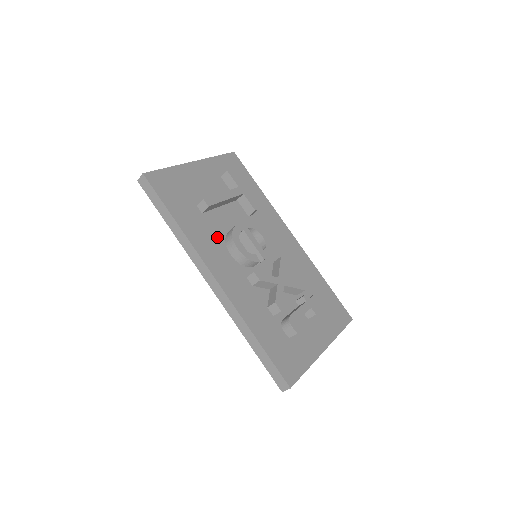
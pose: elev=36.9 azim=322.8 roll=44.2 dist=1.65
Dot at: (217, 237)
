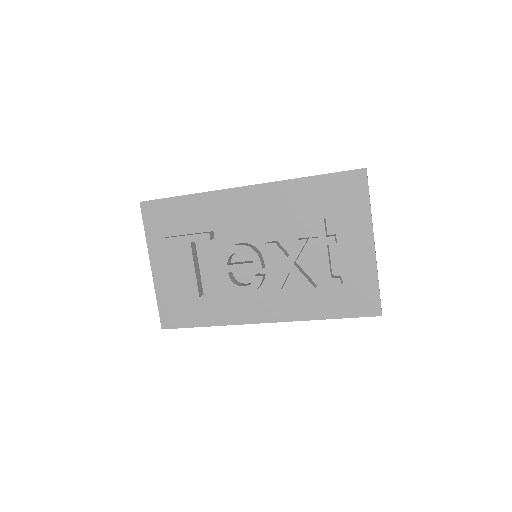
Dot at: (228, 294)
